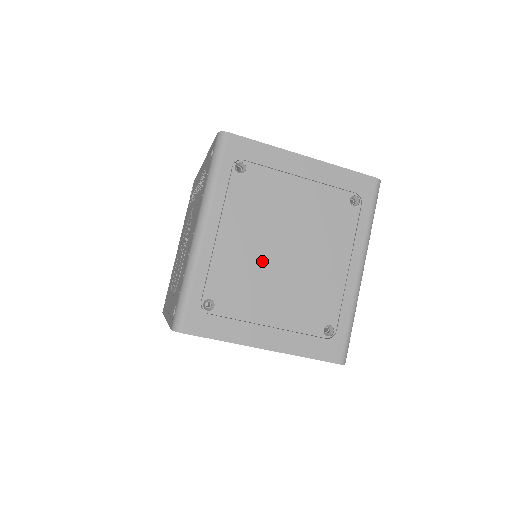
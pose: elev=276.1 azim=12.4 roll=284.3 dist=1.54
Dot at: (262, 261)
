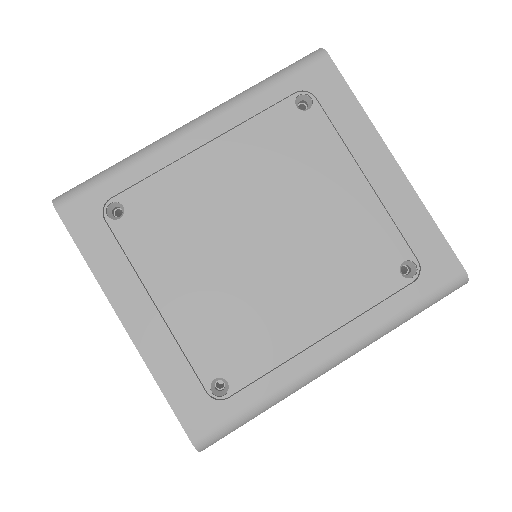
Dot at: (224, 224)
